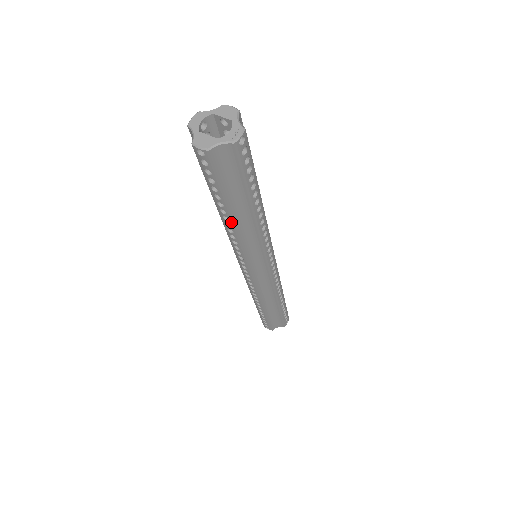
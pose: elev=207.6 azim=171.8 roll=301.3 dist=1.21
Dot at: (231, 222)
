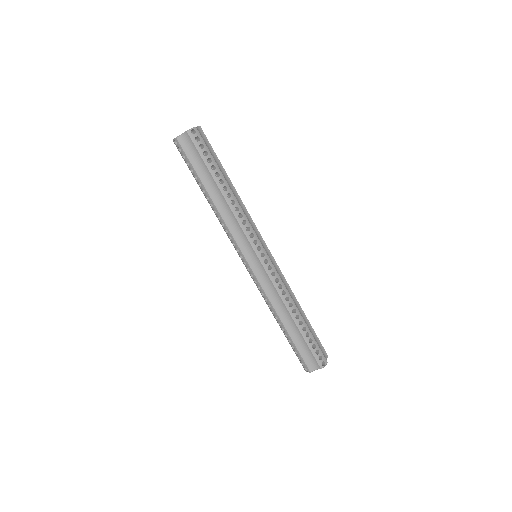
Dot at: (210, 200)
